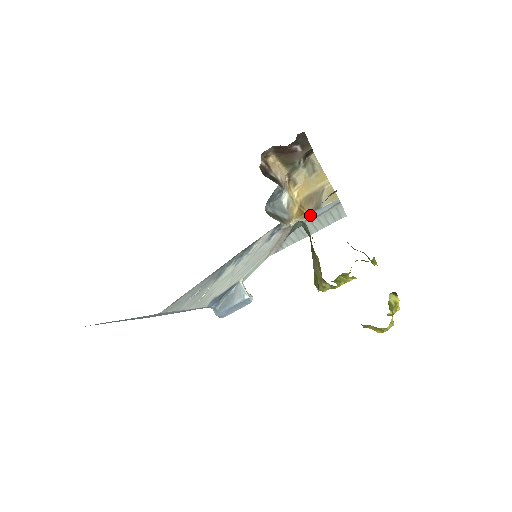
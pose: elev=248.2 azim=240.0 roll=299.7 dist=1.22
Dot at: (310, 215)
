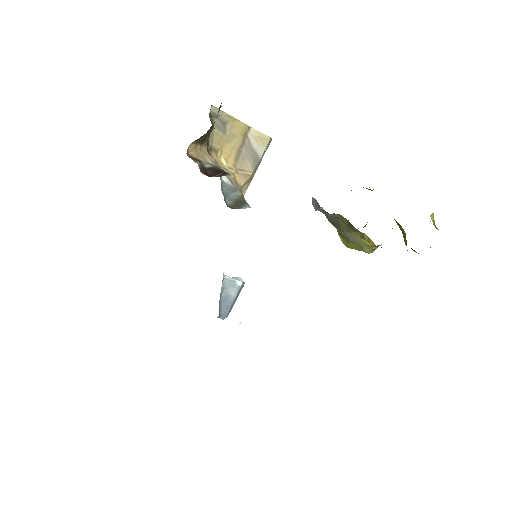
Dot at: (254, 173)
